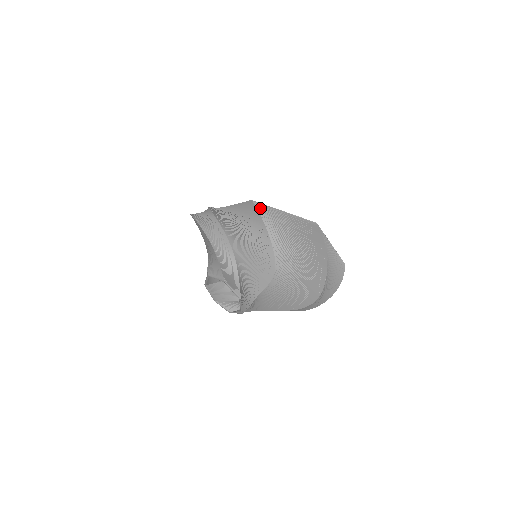
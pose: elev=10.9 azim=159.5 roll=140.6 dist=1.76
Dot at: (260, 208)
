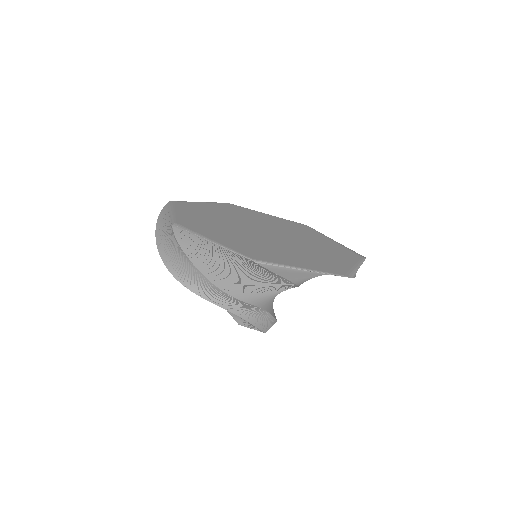
Dot at: (270, 268)
